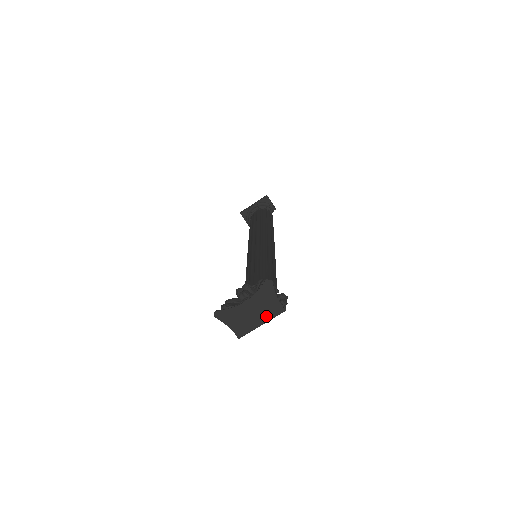
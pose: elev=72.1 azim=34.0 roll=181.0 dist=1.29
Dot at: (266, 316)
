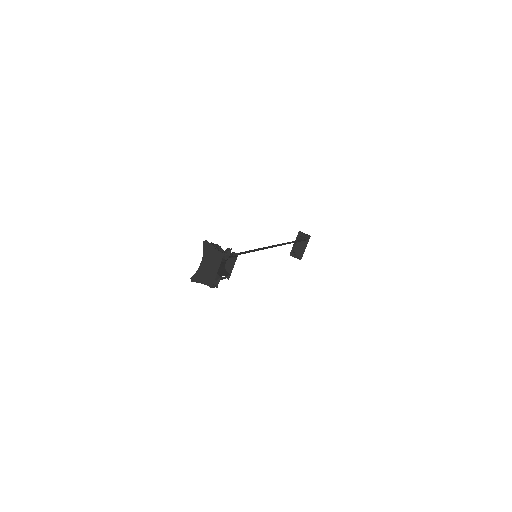
Dot at: (217, 264)
